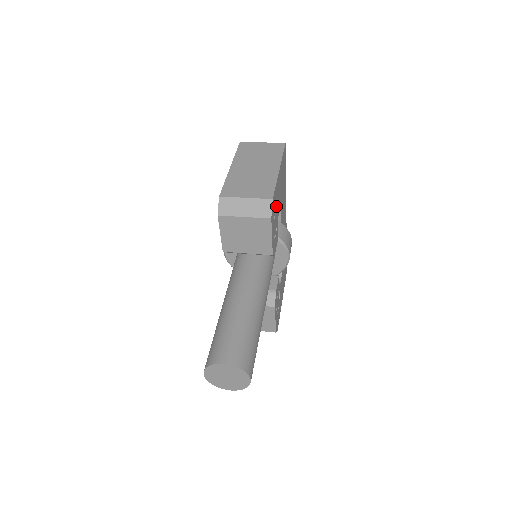
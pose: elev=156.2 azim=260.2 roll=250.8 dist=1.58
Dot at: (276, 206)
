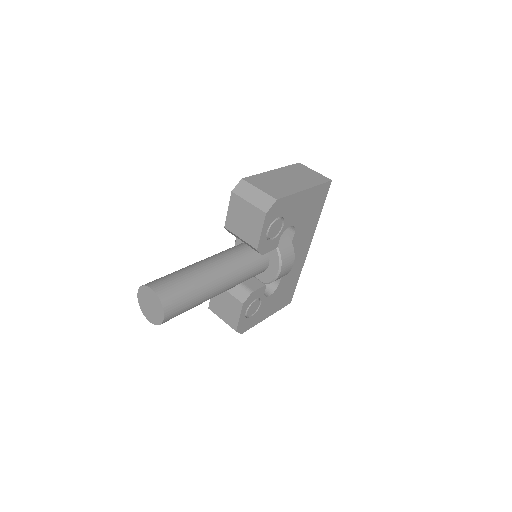
Dot at: (284, 215)
